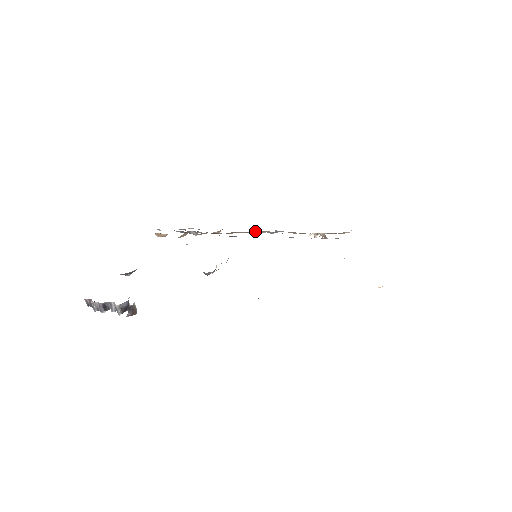
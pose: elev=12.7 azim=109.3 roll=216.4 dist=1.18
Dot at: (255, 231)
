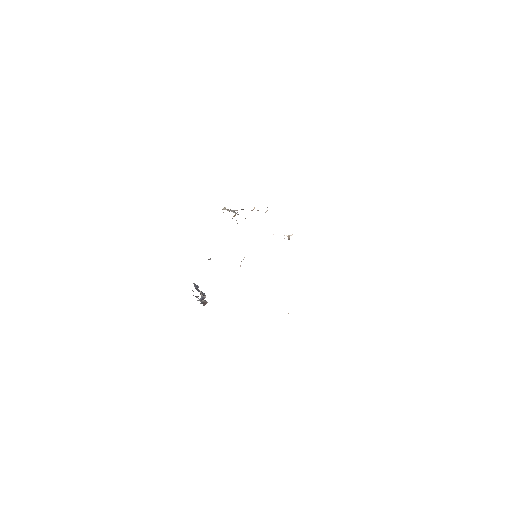
Dot at: occluded
